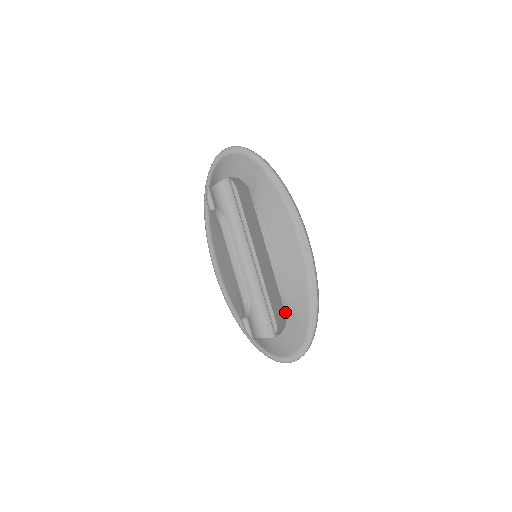
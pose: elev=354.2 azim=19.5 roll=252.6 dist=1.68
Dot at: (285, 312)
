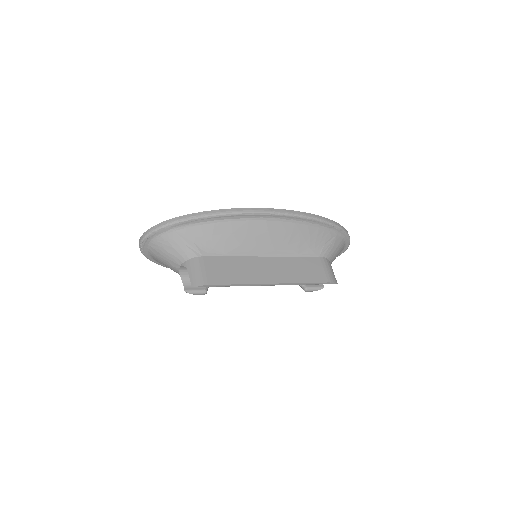
Dot at: (317, 257)
